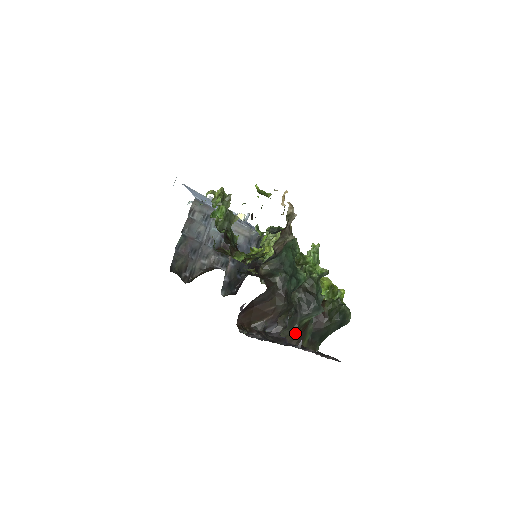
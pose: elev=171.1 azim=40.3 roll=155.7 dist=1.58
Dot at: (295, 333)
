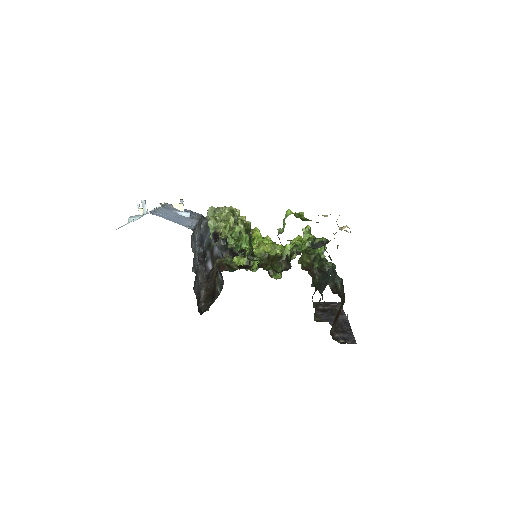
Dot at: occluded
